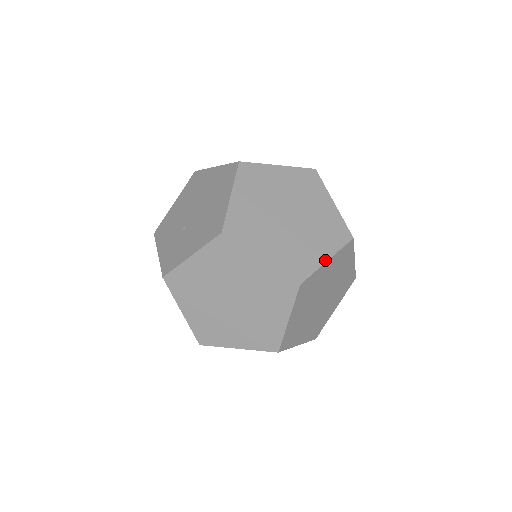
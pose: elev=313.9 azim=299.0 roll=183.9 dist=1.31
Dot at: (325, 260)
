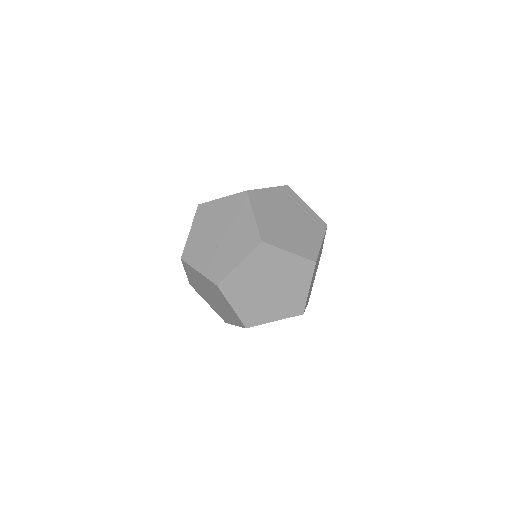
Dot at: (320, 243)
